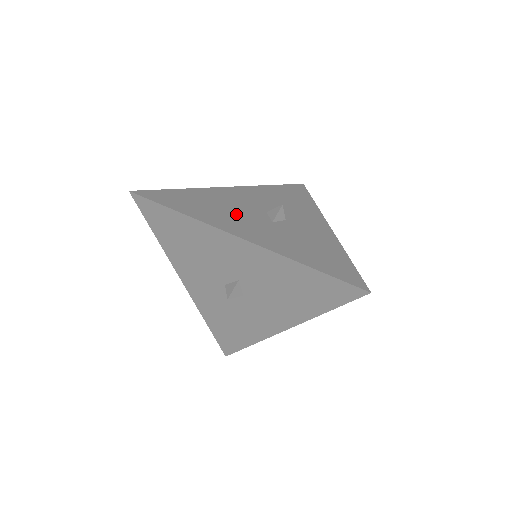
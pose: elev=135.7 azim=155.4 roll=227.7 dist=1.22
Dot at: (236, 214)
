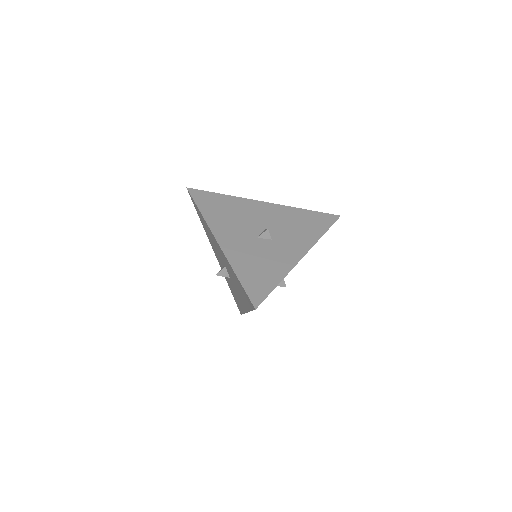
Dot at: (238, 224)
